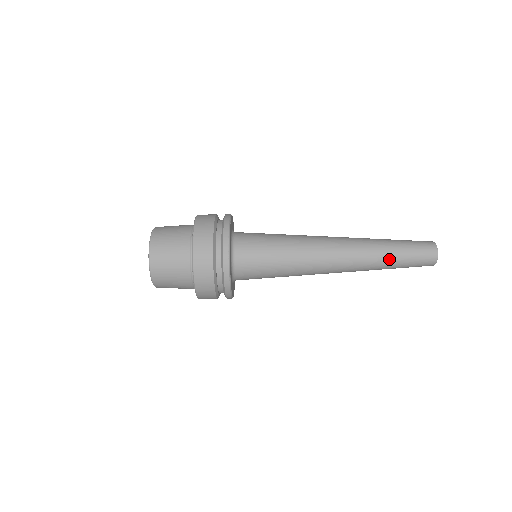
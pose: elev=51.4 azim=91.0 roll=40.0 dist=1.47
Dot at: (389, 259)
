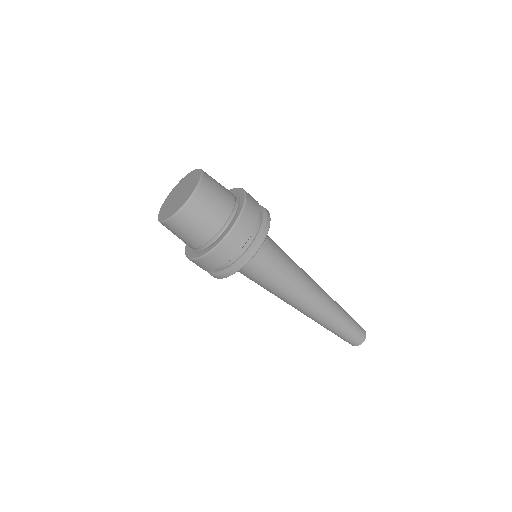
Dot at: (329, 329)
